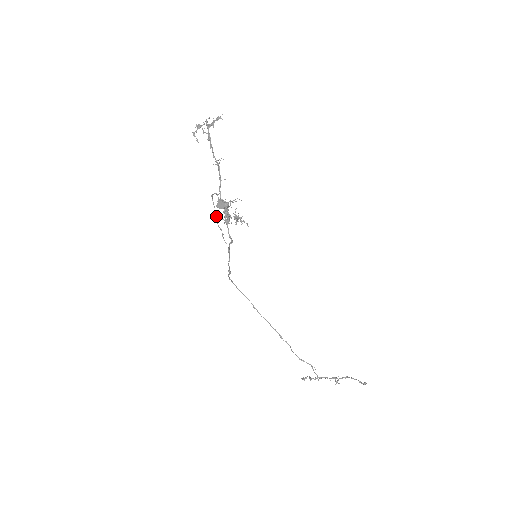
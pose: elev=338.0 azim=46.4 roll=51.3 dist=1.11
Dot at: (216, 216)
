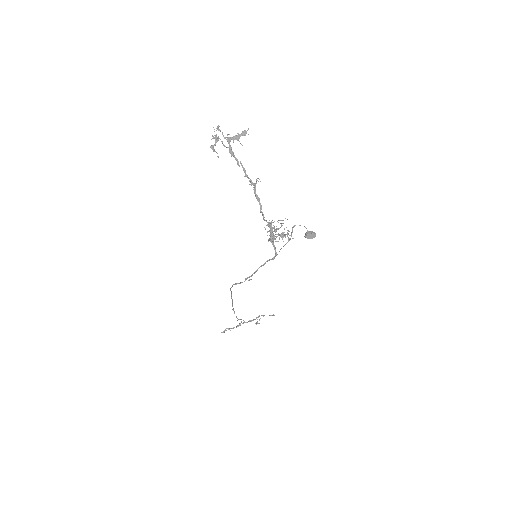
Dot at: (287, 242)
